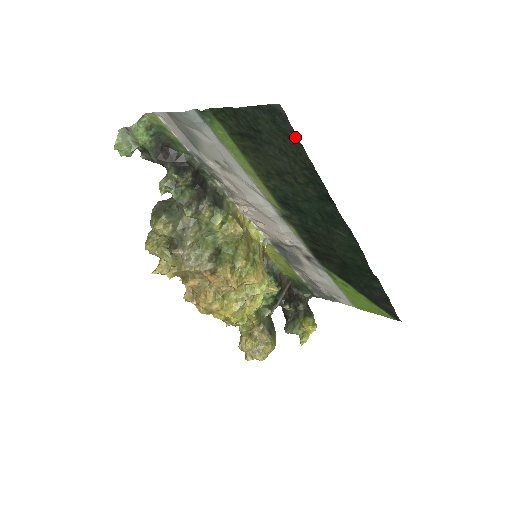
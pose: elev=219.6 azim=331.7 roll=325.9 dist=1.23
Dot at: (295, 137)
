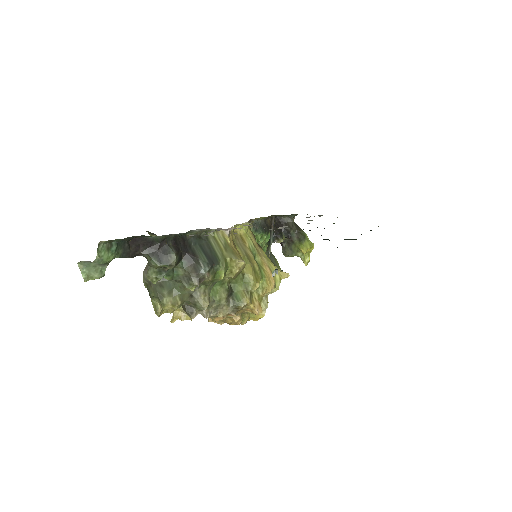
Dot at: occluded
